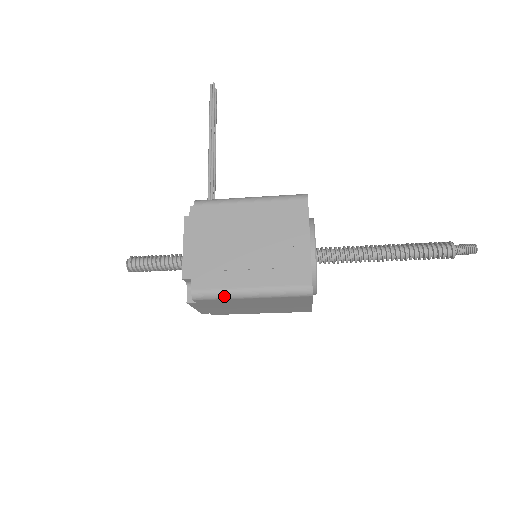
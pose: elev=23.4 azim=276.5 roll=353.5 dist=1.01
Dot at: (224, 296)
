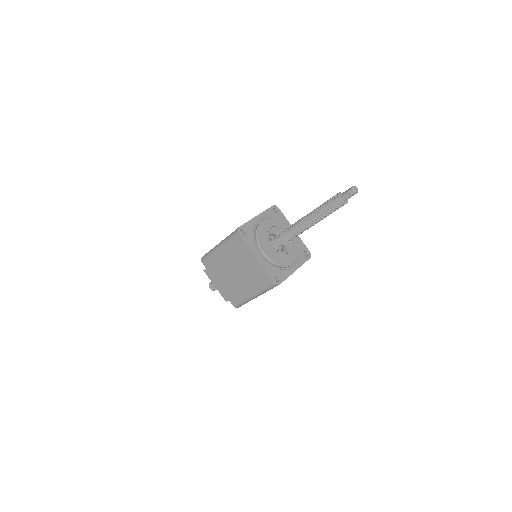
Dot at: (211, 253)
